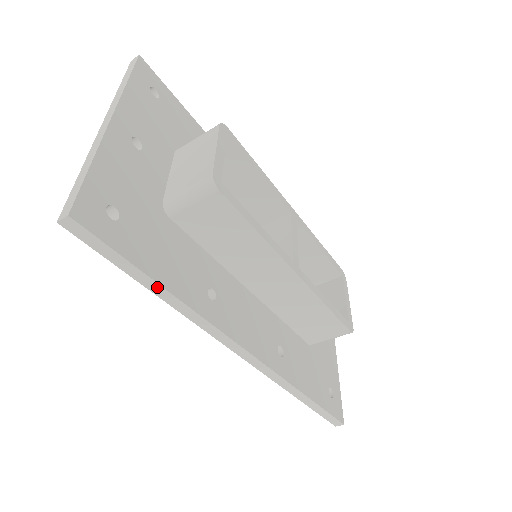
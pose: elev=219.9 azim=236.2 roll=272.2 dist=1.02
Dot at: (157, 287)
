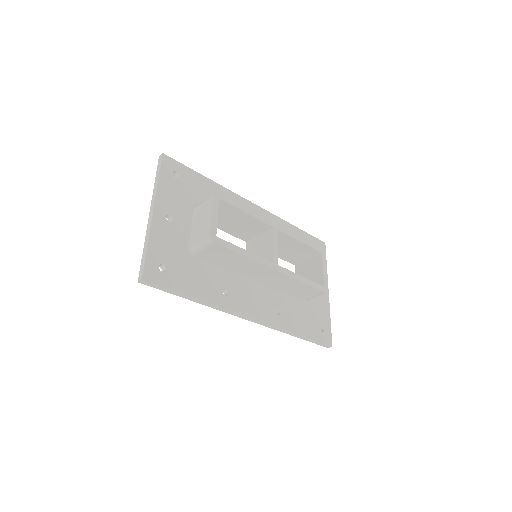
Dot at: (192, 298)
